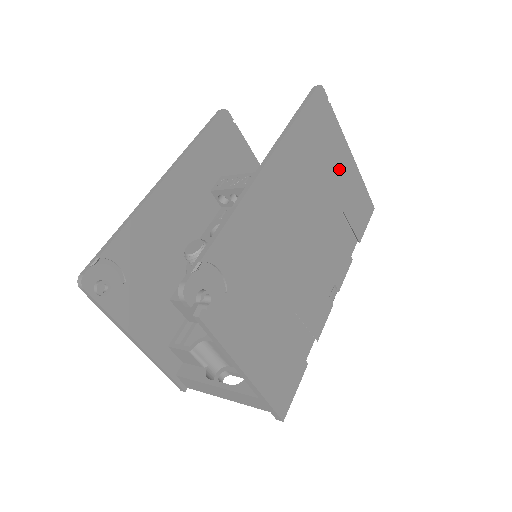
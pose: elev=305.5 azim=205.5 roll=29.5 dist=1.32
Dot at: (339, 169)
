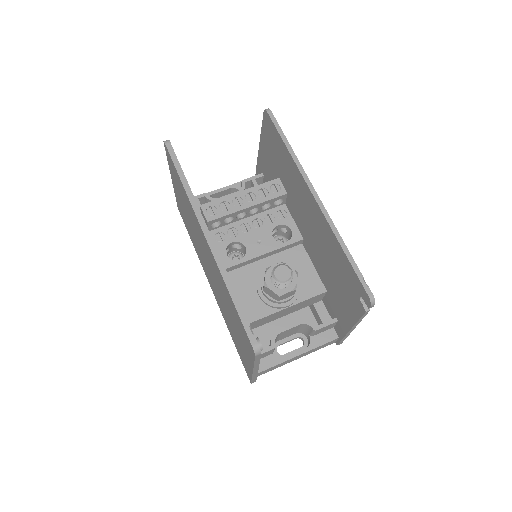
Dot at: occluded
